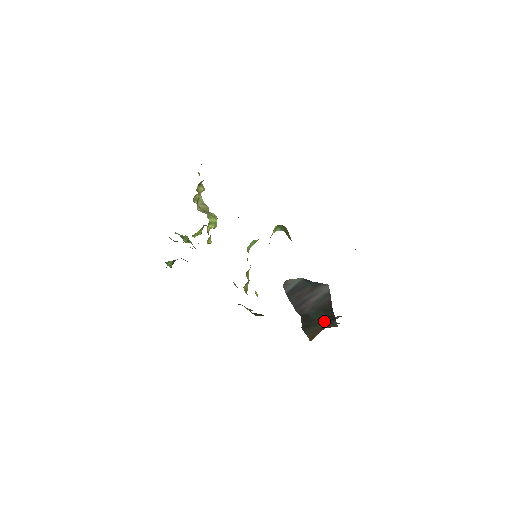
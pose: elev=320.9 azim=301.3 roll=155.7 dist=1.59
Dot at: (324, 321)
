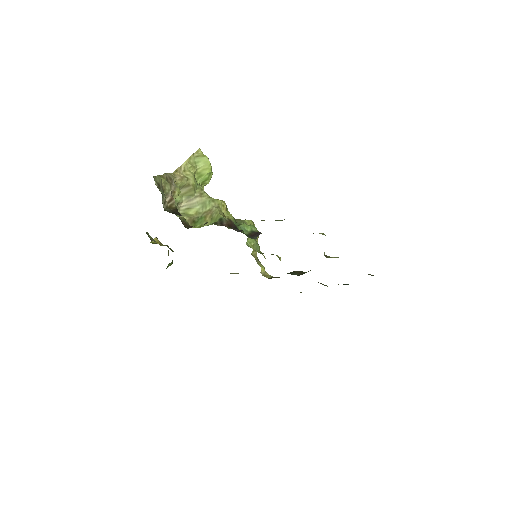
Dot at: occluded
